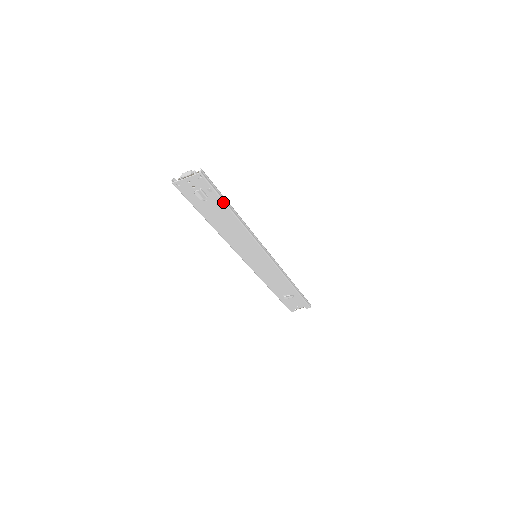
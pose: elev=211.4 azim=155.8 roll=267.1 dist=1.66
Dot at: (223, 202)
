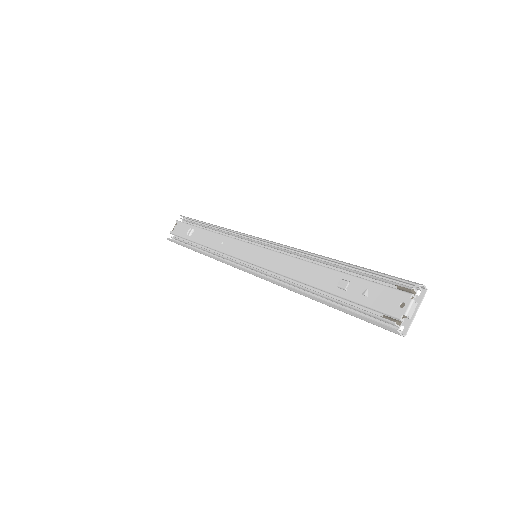
Dot at: occluded
